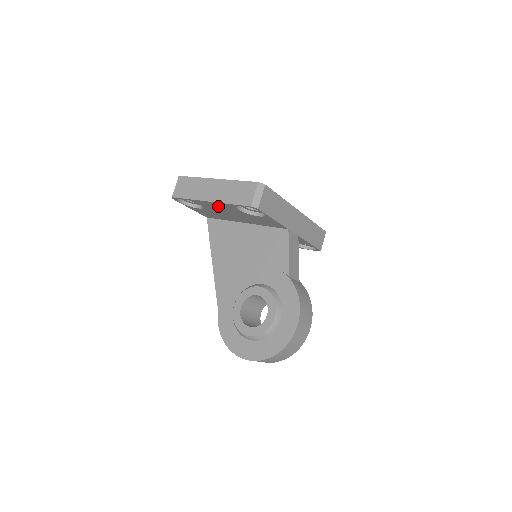
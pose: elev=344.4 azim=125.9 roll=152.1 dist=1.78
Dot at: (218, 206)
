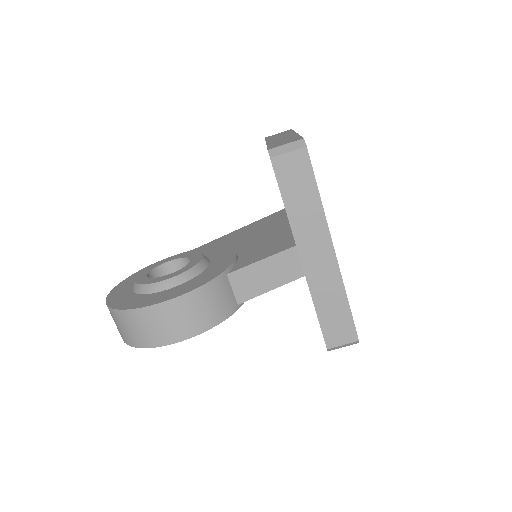
Dot at: occluded
